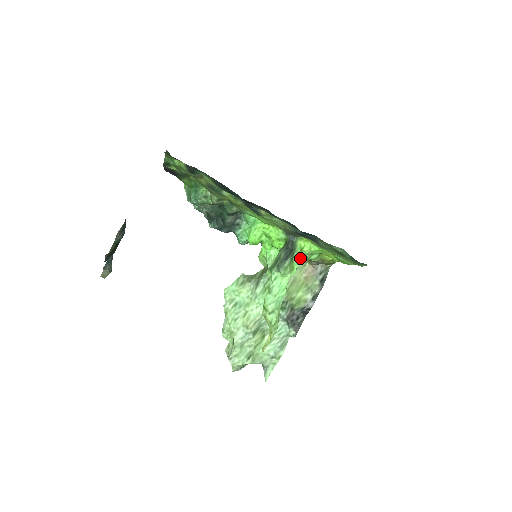
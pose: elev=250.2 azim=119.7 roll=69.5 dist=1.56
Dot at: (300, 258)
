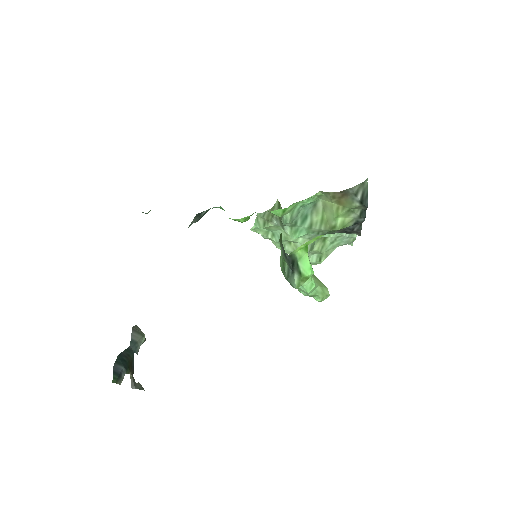
Dot at: occluded
